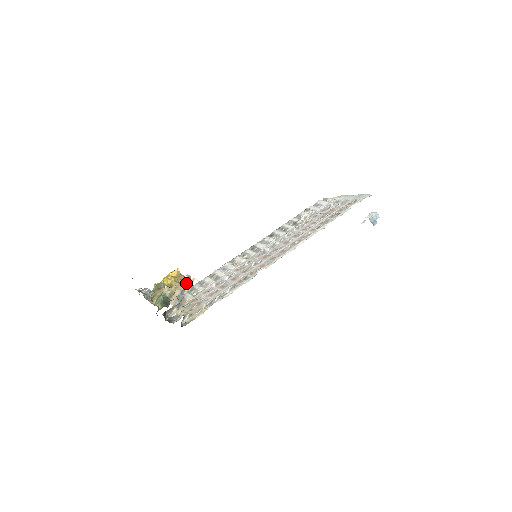
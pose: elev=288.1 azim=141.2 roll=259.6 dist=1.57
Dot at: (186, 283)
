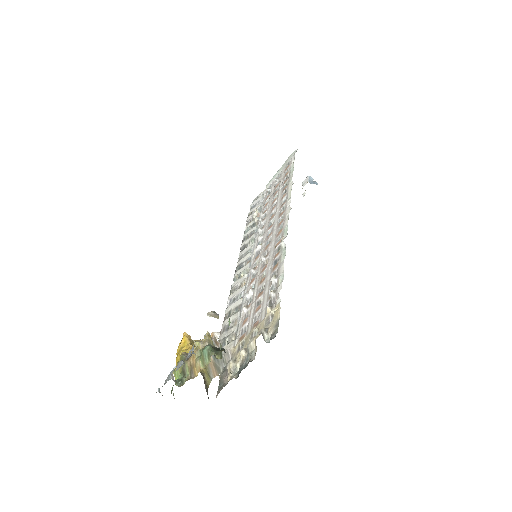
Dot at: occluded
